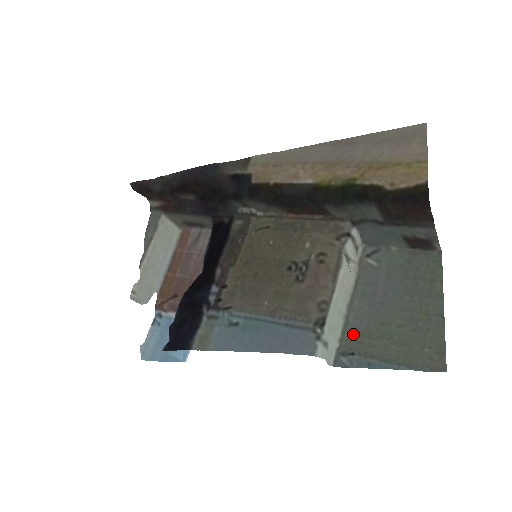
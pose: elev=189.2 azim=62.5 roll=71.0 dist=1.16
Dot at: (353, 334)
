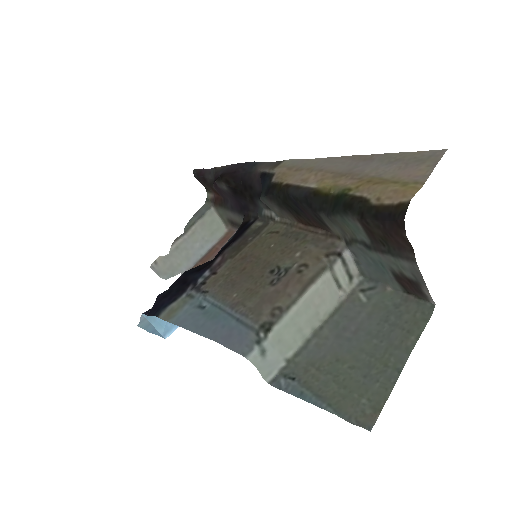
Dot at: (305, 360)
